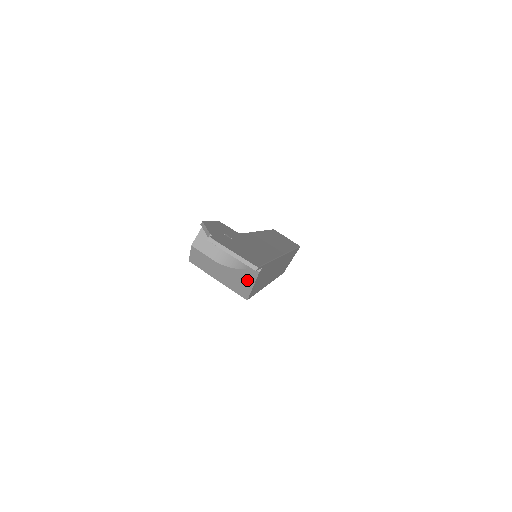
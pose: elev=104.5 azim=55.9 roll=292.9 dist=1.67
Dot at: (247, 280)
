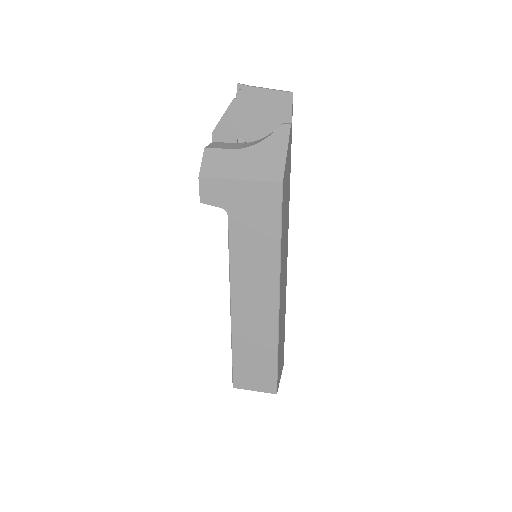
Dot at: (278, 147)
